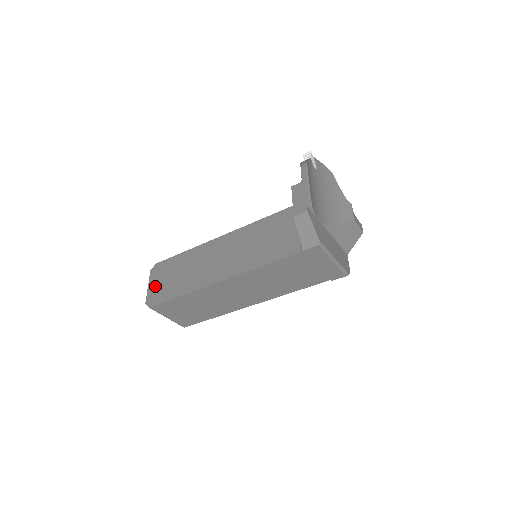
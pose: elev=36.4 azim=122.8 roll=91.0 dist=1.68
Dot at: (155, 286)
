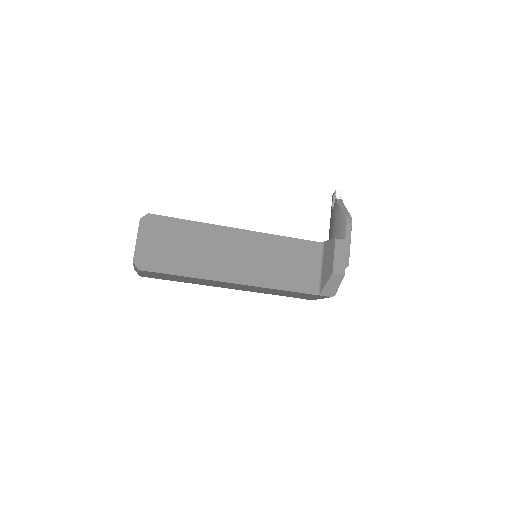
Dot at: (148, 245)
